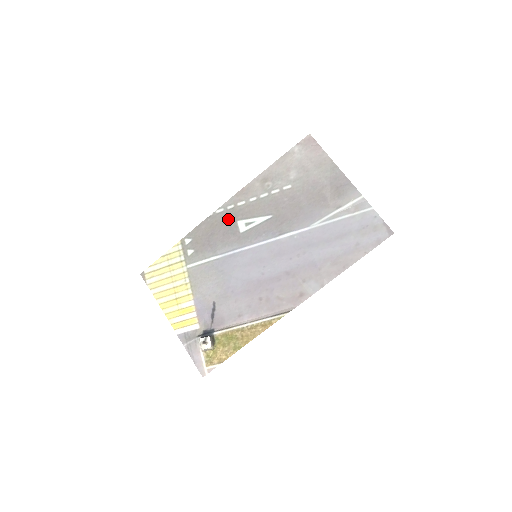
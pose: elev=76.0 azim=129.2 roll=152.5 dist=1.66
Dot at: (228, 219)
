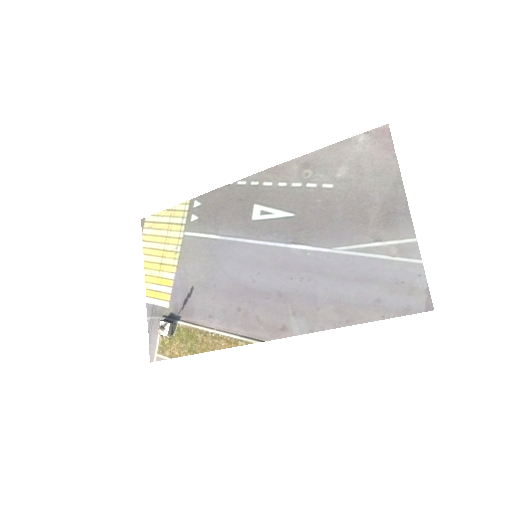
Dot at: (246, 197)
